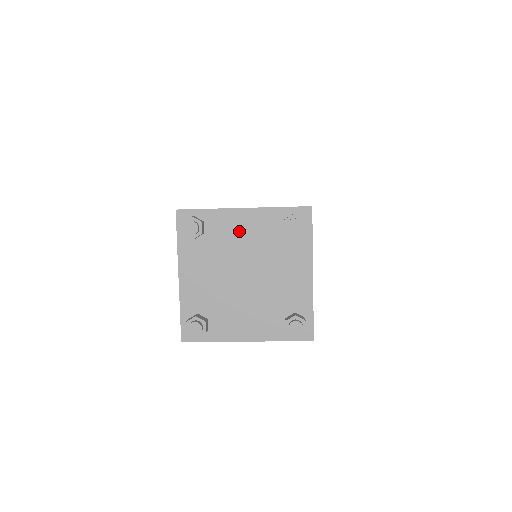
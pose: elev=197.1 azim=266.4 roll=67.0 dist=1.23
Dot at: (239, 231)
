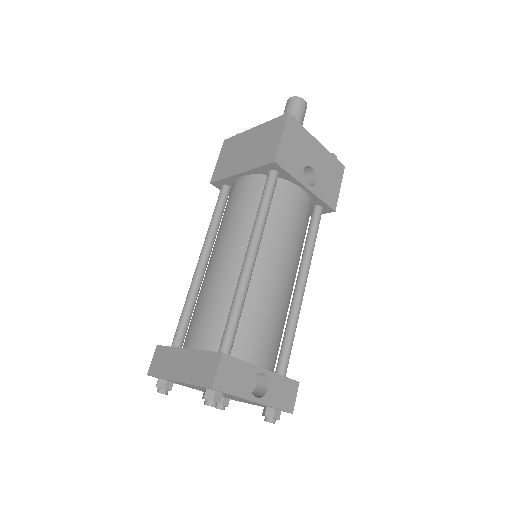
Dot at: (189, 385)
